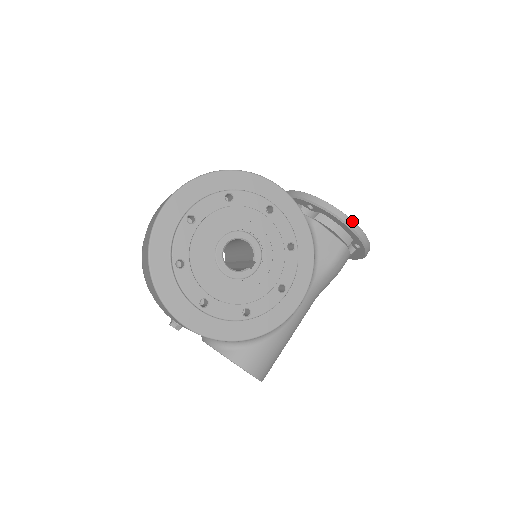
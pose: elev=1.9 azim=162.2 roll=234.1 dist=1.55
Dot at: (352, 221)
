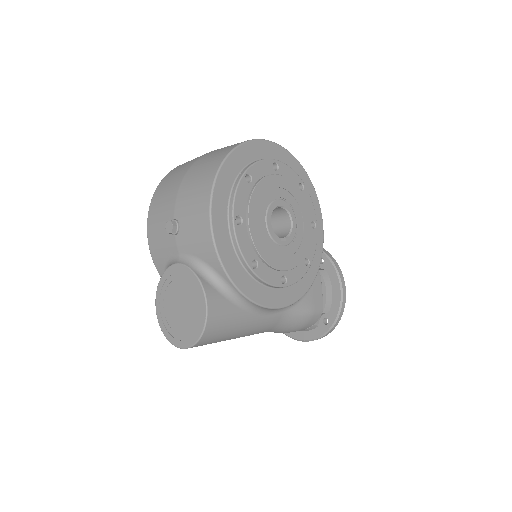
Dot at: occluded
